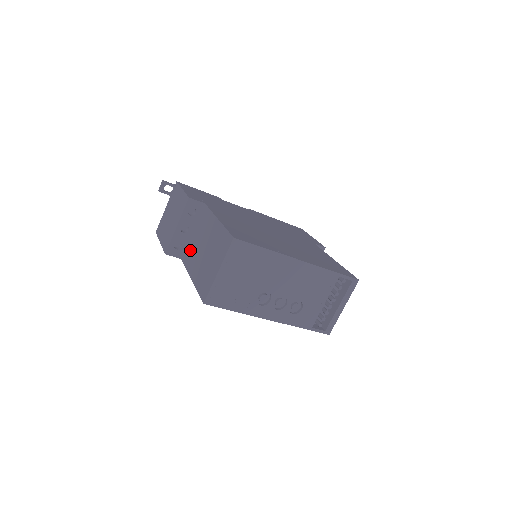
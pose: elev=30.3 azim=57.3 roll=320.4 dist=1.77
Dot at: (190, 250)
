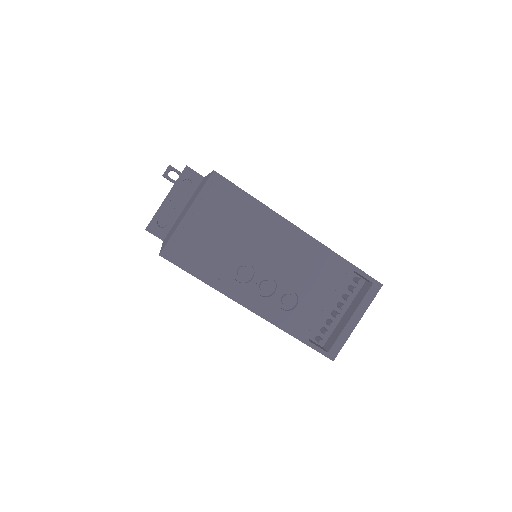
Dot at: occluded
